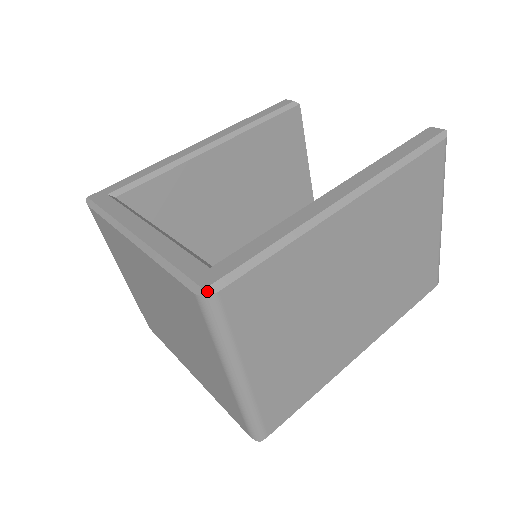
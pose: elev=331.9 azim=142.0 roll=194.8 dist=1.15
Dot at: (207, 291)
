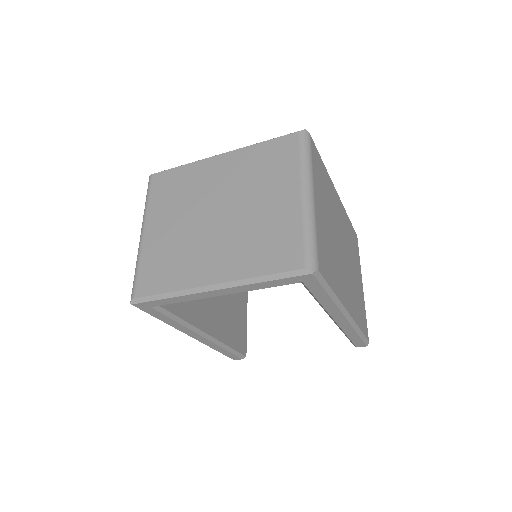
Dot at: (306, 131)
